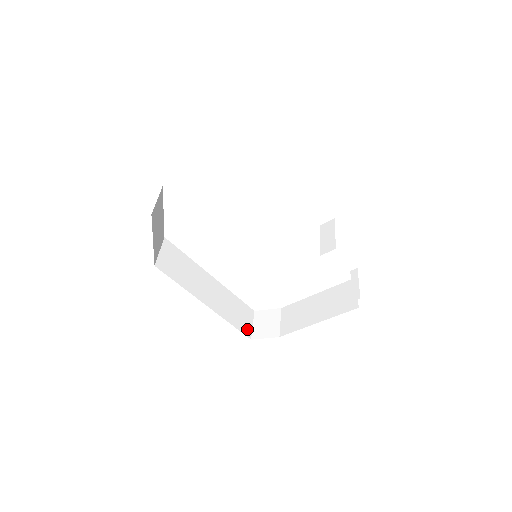
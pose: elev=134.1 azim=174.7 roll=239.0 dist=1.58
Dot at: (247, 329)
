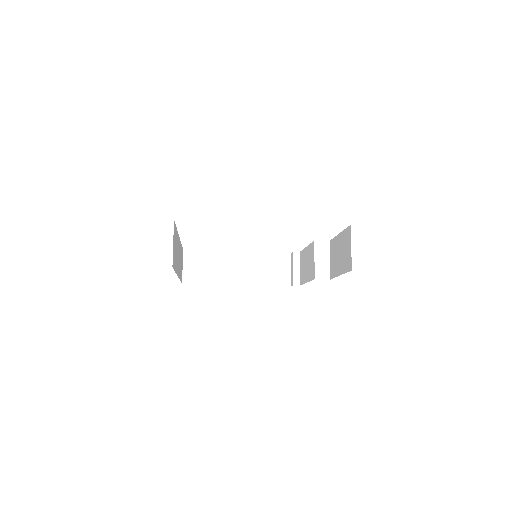
Dot at: occluded
